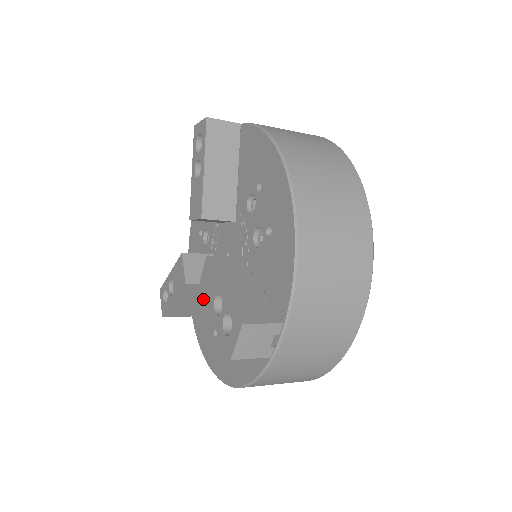
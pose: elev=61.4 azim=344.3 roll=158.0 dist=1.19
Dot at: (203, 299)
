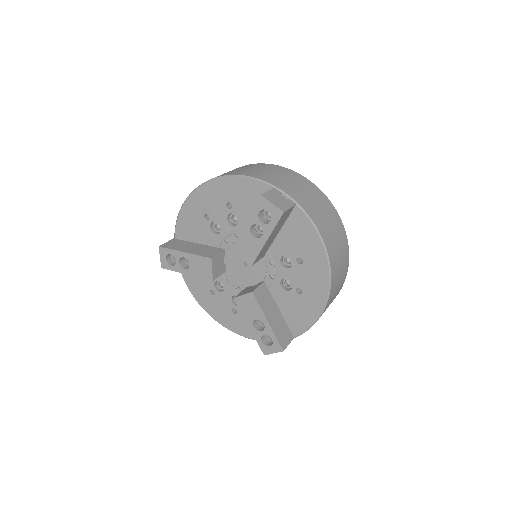
Dot at: occluded
